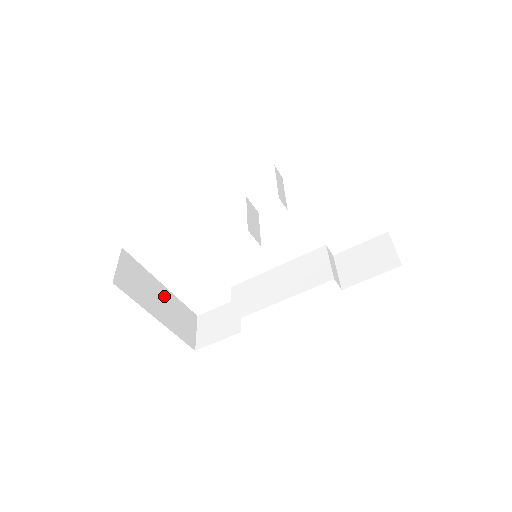
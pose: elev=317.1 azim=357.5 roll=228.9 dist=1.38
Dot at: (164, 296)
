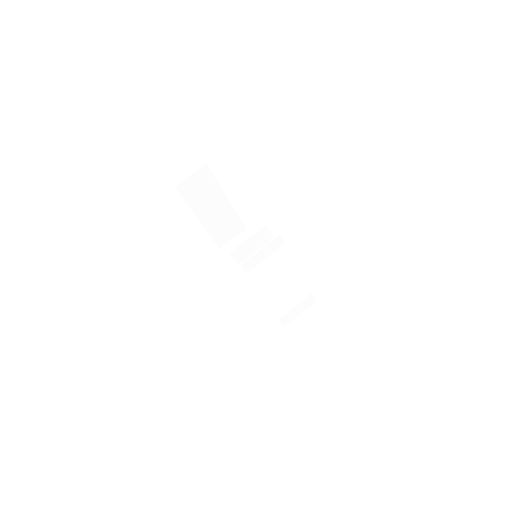
Dot at: (222, 207)
